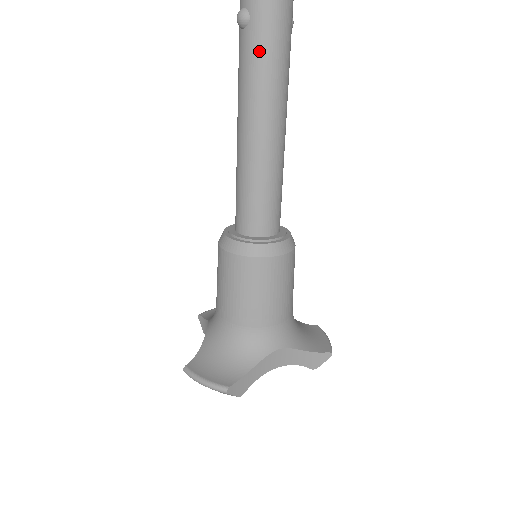
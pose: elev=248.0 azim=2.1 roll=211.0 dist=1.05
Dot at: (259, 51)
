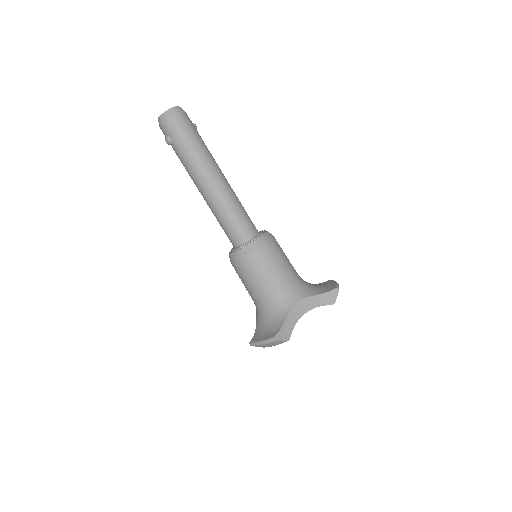
Dot at: (184, 150)
